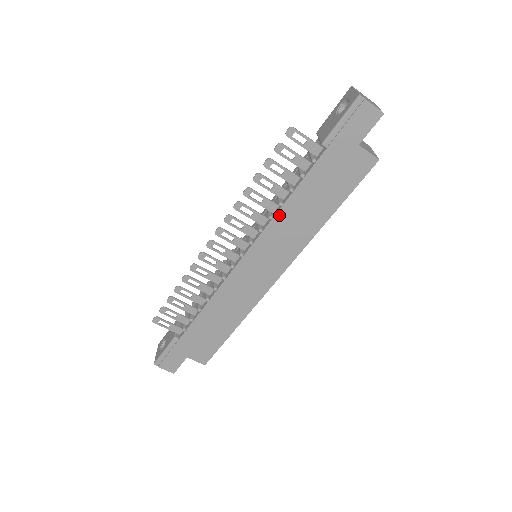
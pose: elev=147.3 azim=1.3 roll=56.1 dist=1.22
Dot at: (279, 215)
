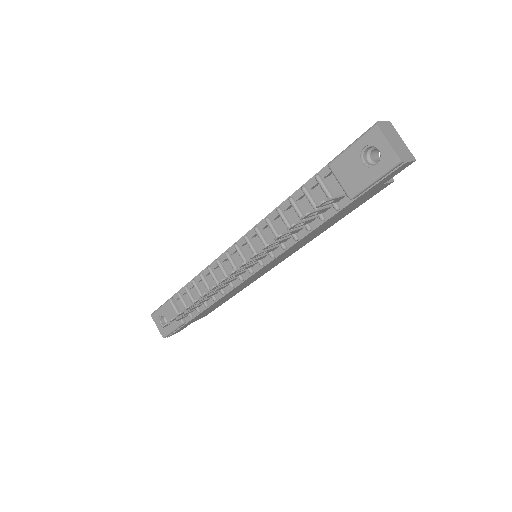
Dot at: (294, 245)
